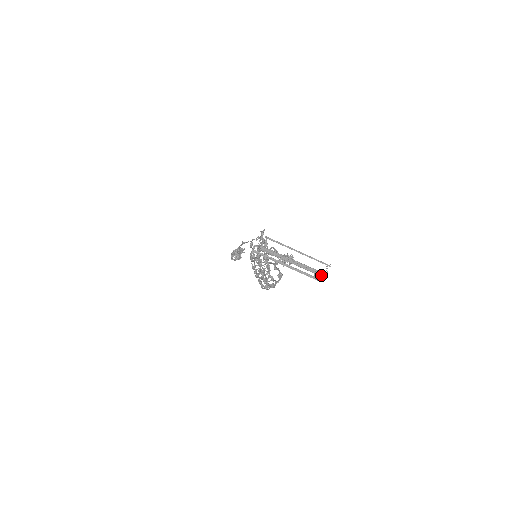
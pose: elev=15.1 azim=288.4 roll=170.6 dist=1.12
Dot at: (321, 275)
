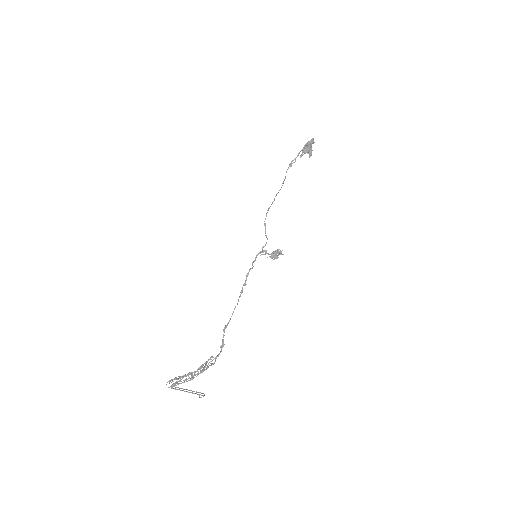
Dot at: (203, 395)
